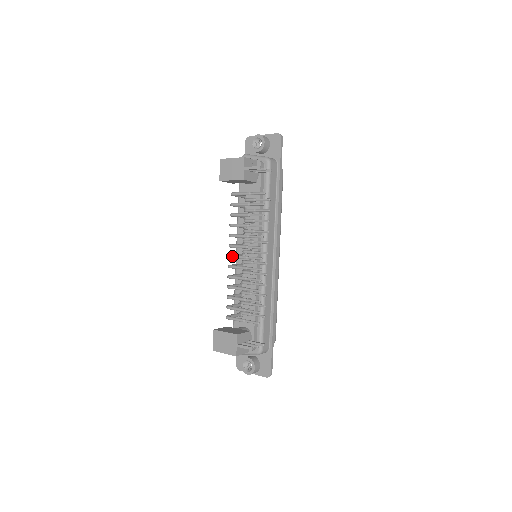
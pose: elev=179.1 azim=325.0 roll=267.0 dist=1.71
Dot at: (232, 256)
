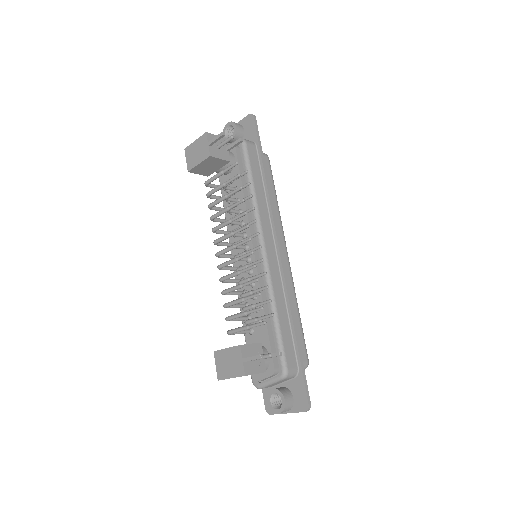
Dot at: (219, 252)
